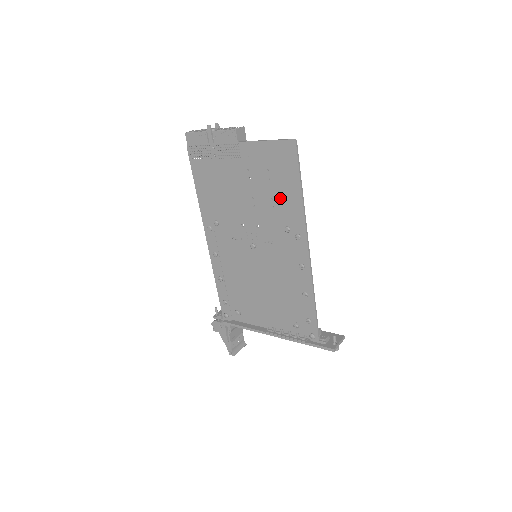
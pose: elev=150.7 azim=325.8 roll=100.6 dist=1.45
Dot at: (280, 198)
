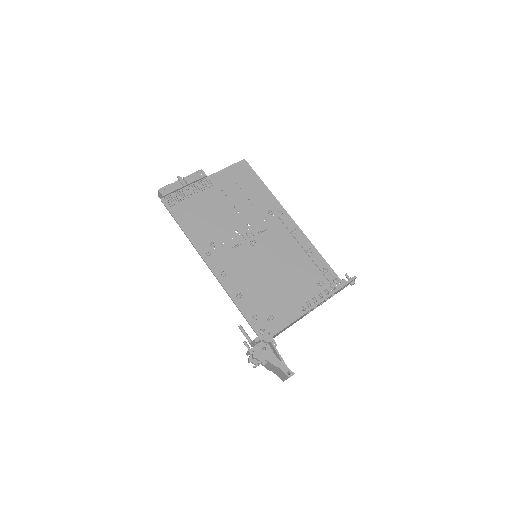
Dot at: (254, 196)
